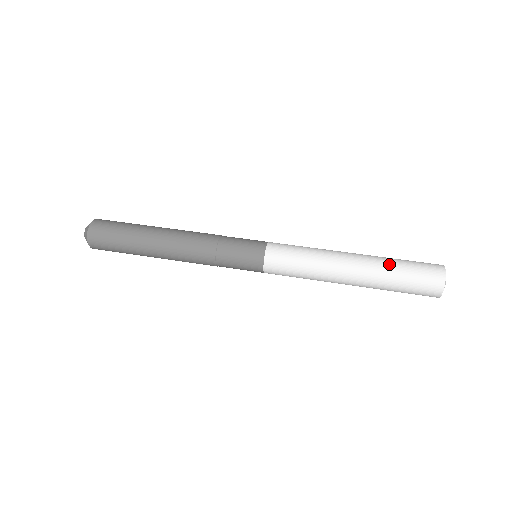
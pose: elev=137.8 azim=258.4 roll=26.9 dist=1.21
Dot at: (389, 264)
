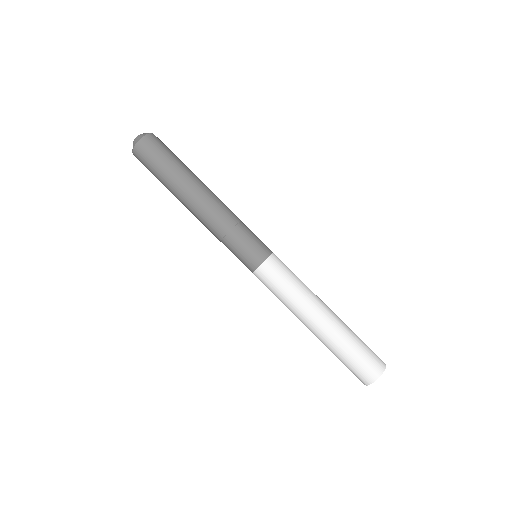
Dot at: (341, 344)
